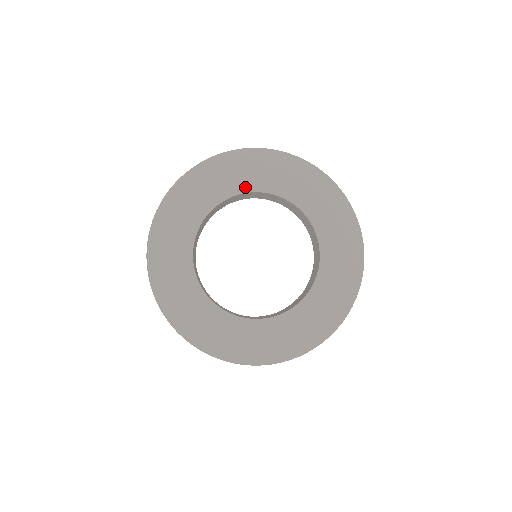
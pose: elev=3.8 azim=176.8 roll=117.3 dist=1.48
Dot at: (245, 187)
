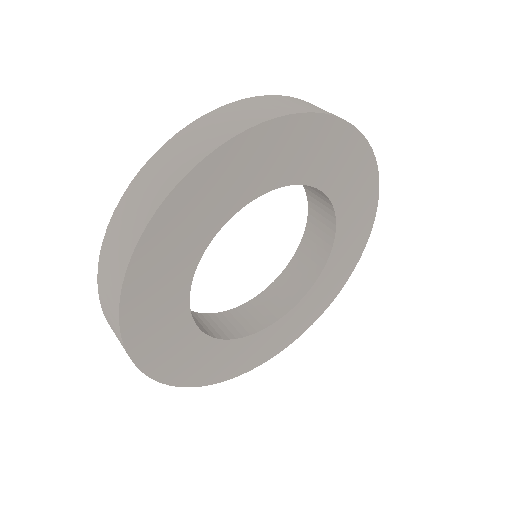
Dot at: (223, 216)
